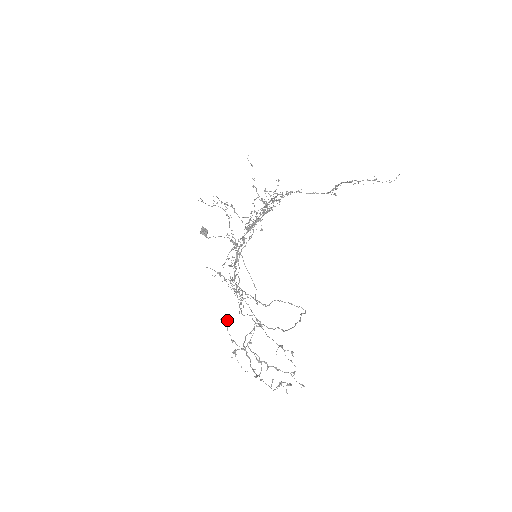
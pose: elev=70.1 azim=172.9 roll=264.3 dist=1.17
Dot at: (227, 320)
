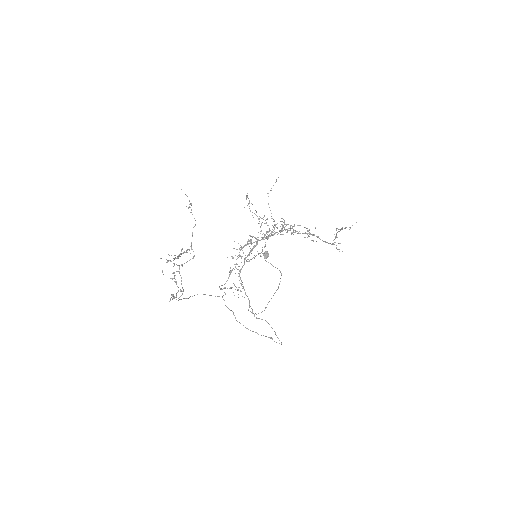
Dot at: occluded
